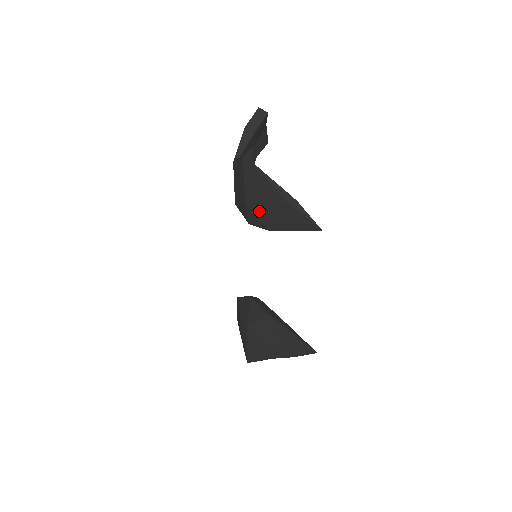
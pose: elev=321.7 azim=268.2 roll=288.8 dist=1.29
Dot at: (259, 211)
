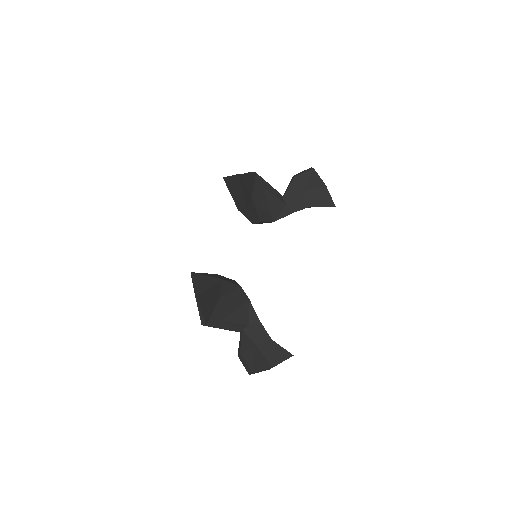
Dot at: occluded
